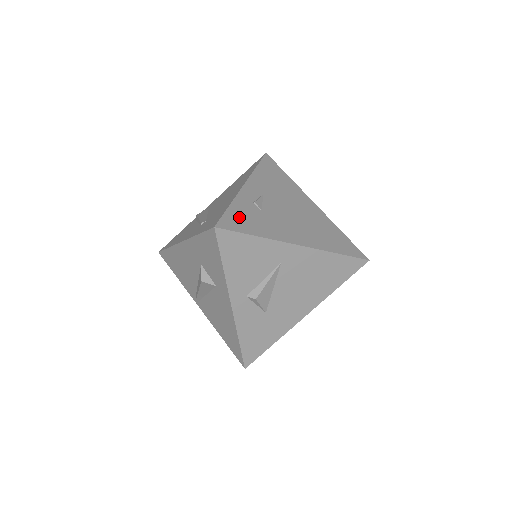
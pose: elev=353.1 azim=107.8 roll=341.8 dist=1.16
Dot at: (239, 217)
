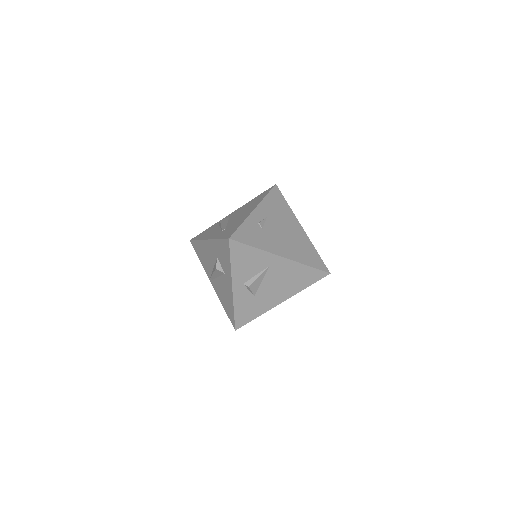
Dot at: (246, 233)
